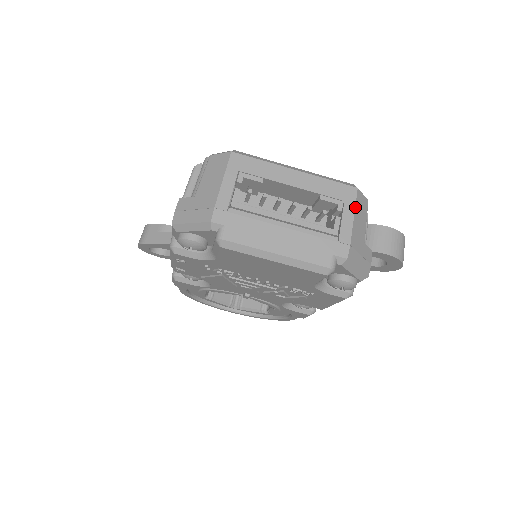
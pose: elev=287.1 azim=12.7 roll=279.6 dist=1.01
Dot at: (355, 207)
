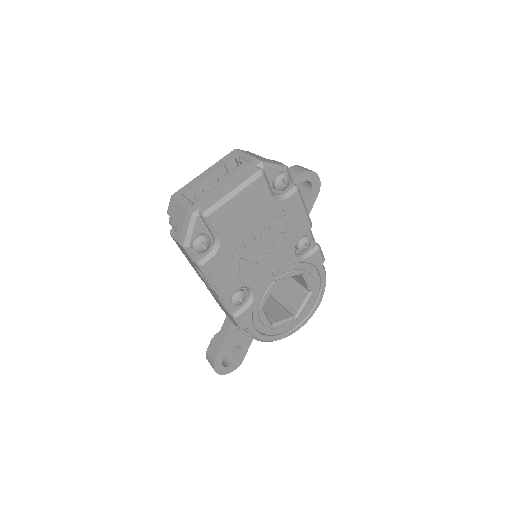
Dot at: (242, 152)
